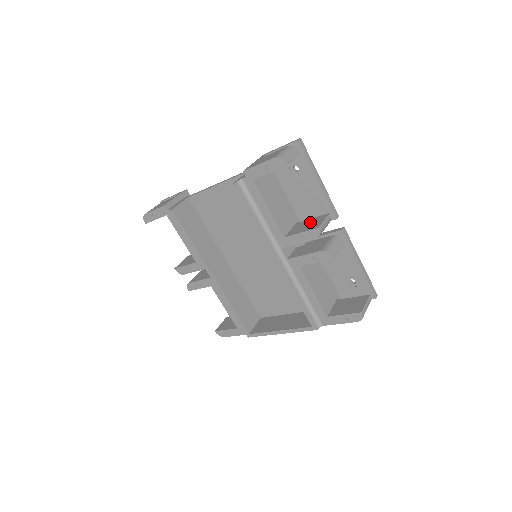
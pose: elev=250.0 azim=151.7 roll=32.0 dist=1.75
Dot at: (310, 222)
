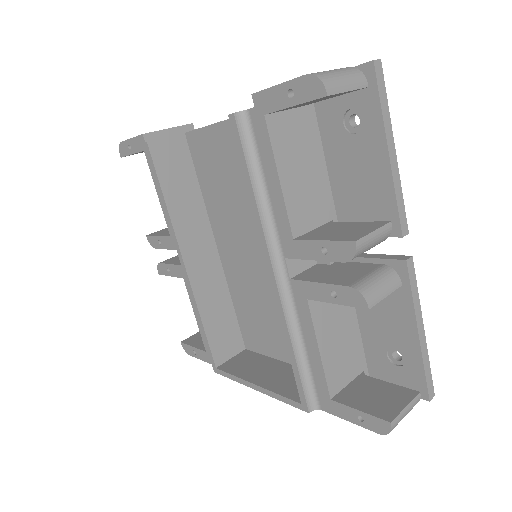
Dot at: (349, 227)
